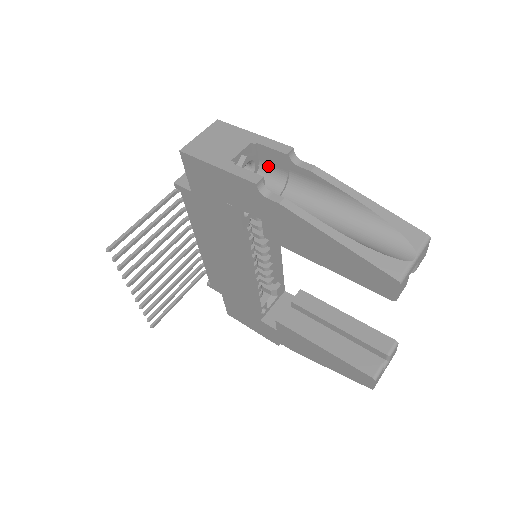
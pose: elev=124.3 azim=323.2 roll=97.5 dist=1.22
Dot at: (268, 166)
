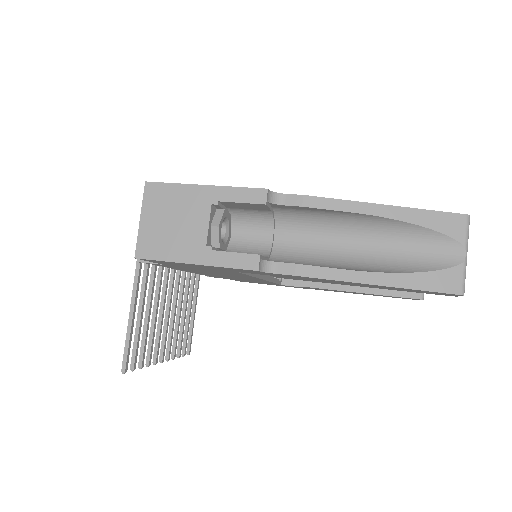
Dot at: (242, 210)
